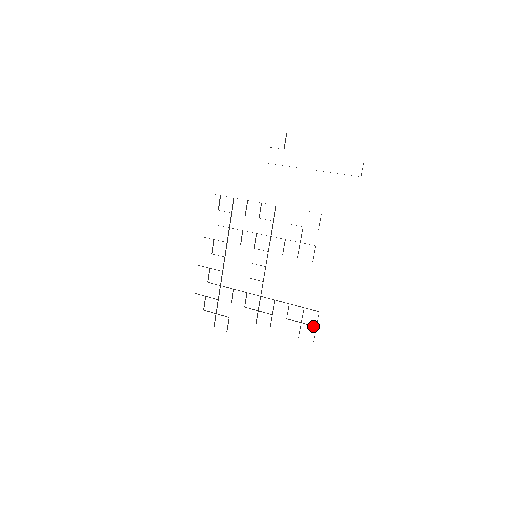
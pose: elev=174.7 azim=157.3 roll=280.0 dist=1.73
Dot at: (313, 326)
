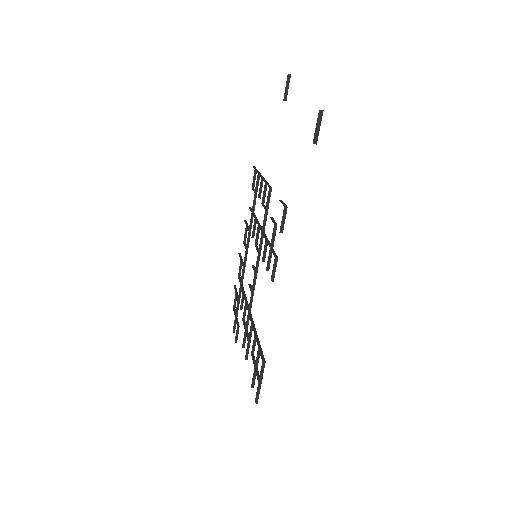
Dot at: (257, 379)
